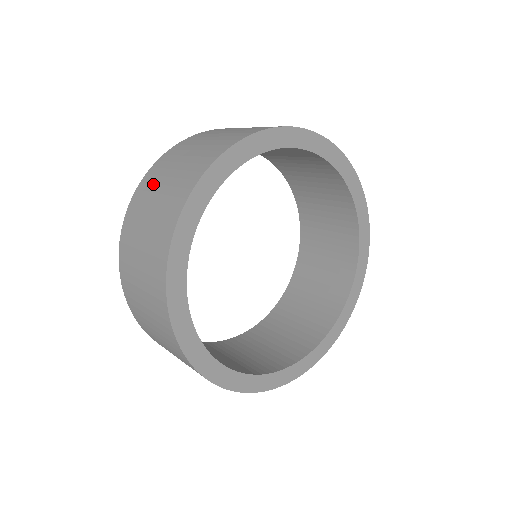
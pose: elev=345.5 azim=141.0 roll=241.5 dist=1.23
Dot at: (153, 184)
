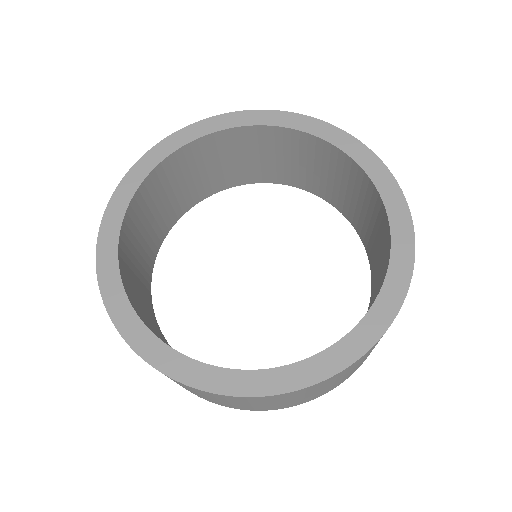
Dot at: occluded
